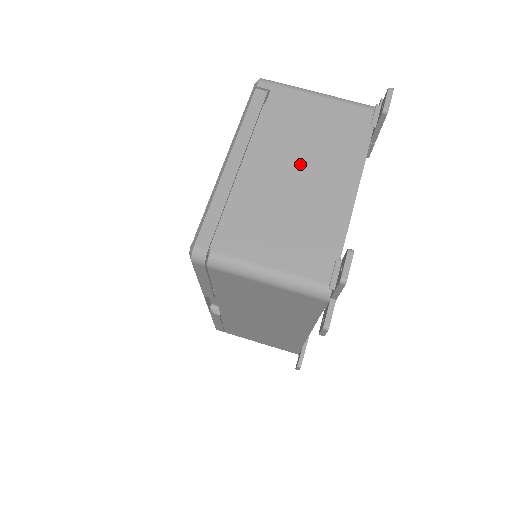
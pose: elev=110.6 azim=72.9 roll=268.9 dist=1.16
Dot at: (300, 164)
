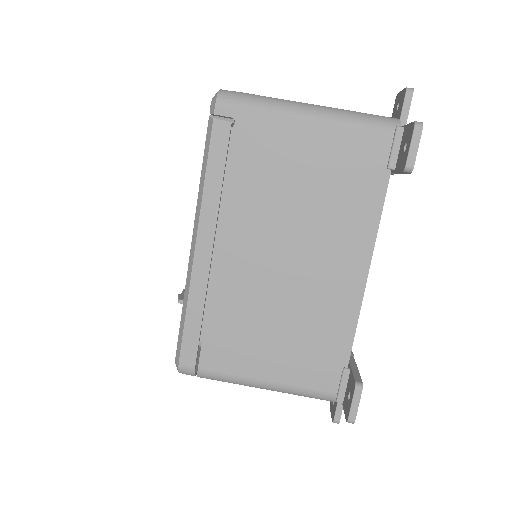
Dot at: (290, 241)
